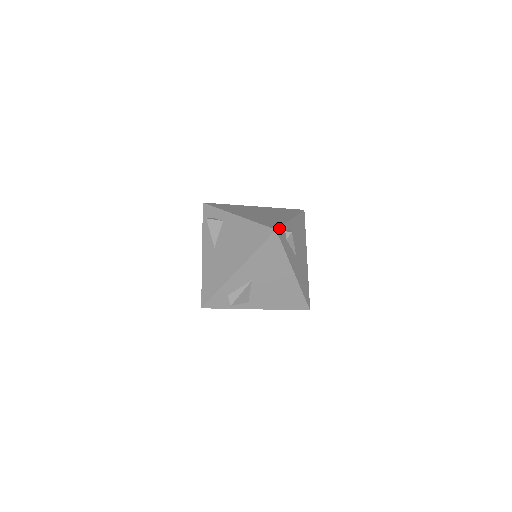
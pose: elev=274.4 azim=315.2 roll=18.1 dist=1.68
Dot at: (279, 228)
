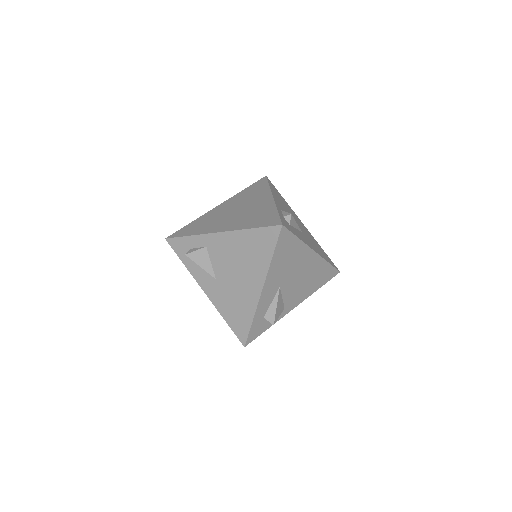
Dot at: (281, 220)
